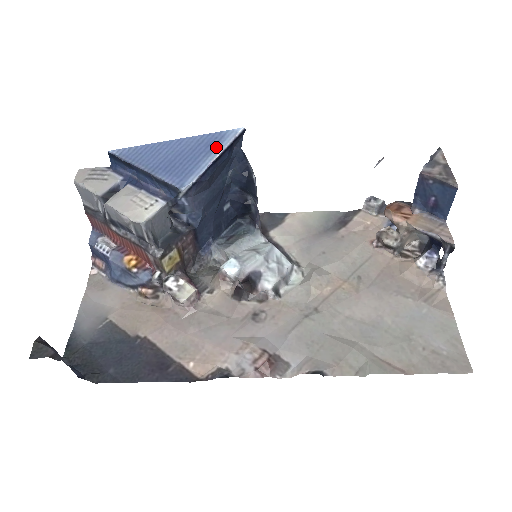
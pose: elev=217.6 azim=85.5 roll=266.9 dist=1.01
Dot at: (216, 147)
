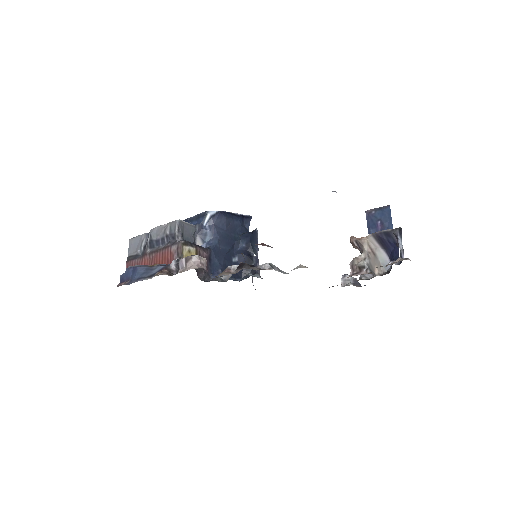
Dot at: occluded
